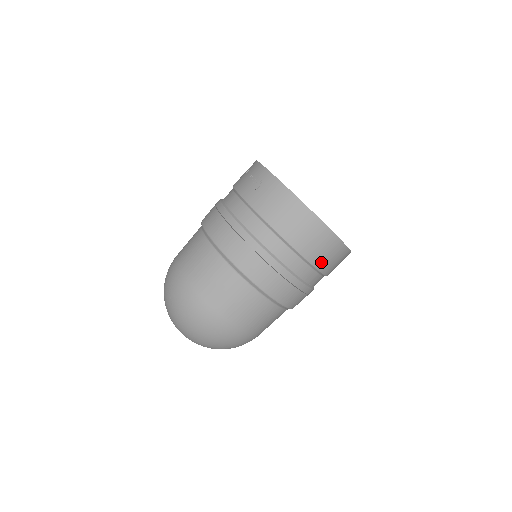
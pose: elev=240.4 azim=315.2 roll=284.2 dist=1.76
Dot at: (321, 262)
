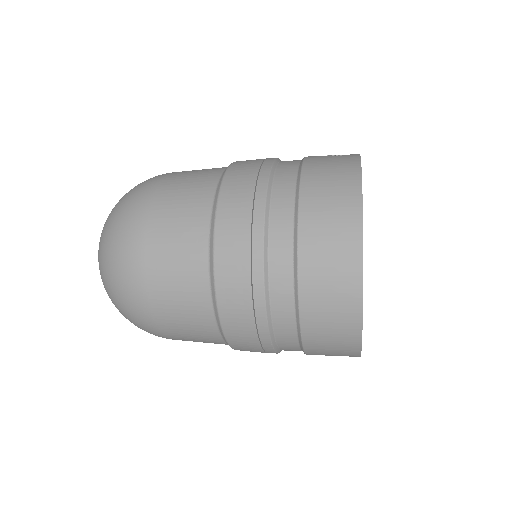
Dot at: (312, 281)
